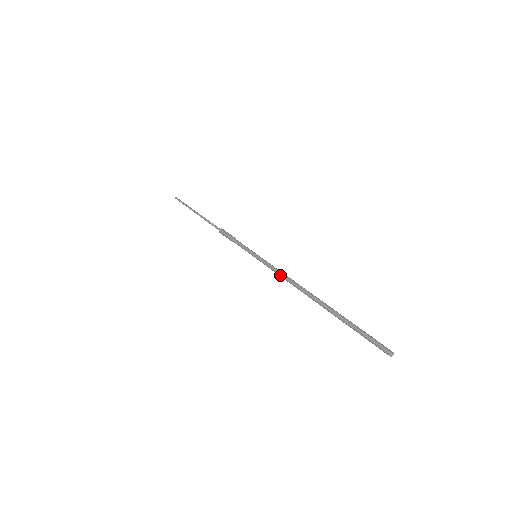
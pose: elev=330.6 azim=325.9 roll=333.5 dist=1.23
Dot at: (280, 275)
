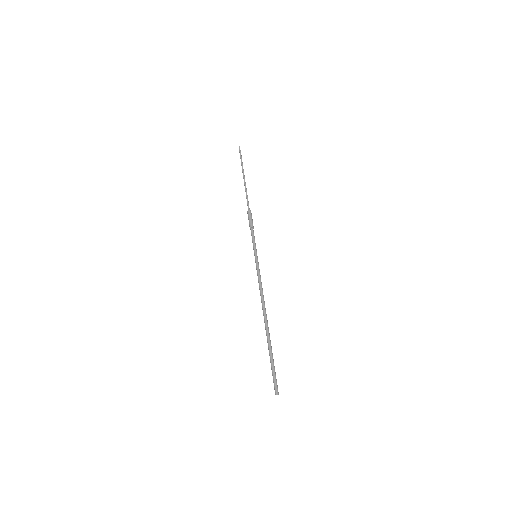
Dot at: (260, 286)
